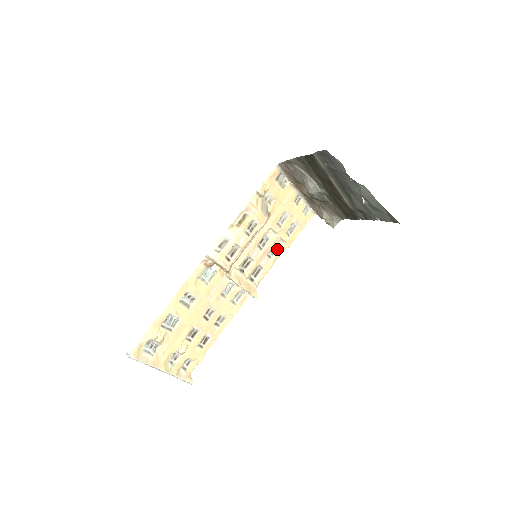
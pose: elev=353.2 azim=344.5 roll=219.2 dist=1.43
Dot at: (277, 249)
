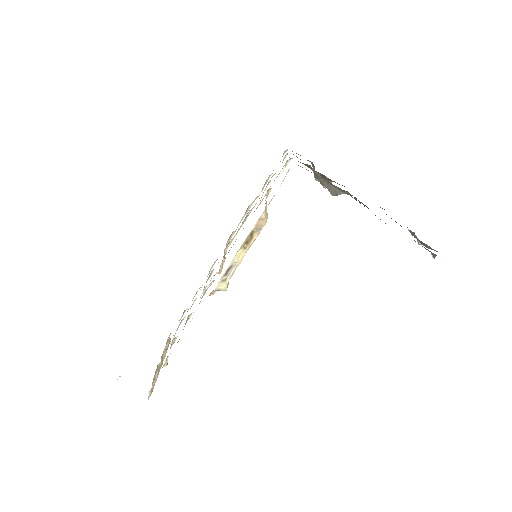
Dot at: (249, 206)
